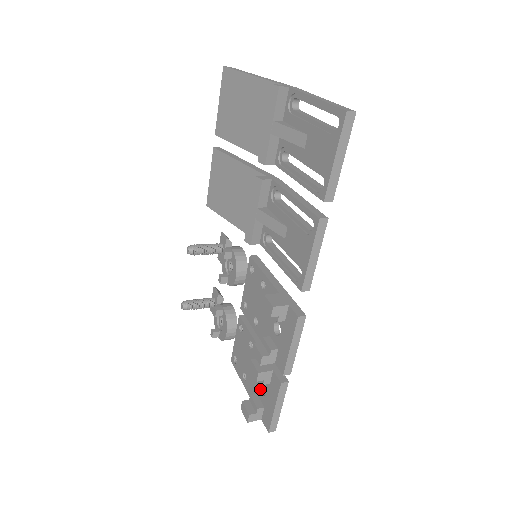
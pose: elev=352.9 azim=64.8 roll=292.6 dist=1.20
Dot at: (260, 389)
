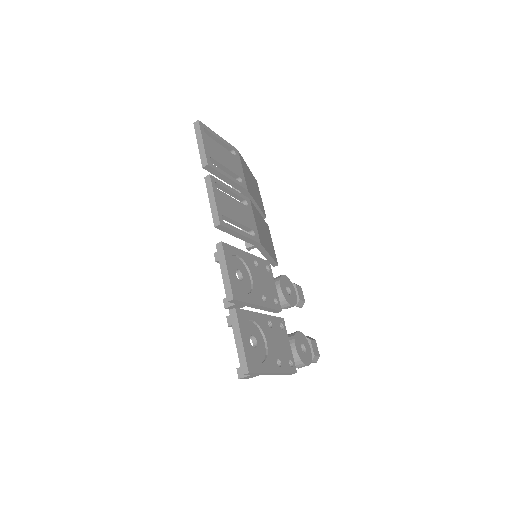
Dot at: occluded
